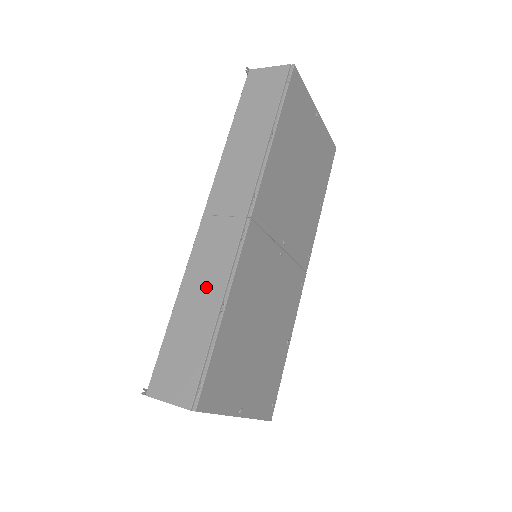
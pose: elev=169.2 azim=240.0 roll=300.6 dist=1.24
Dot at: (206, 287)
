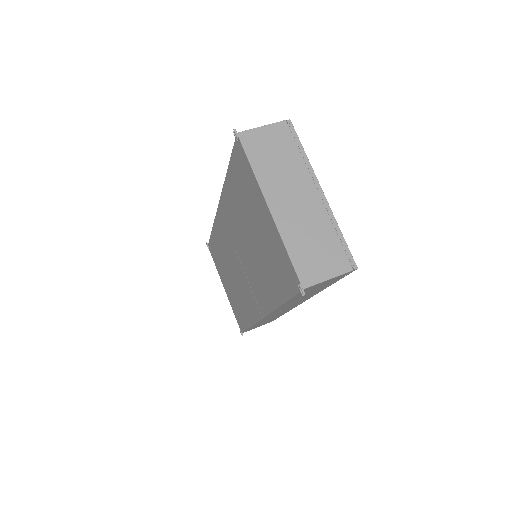
Dot at: occluded
